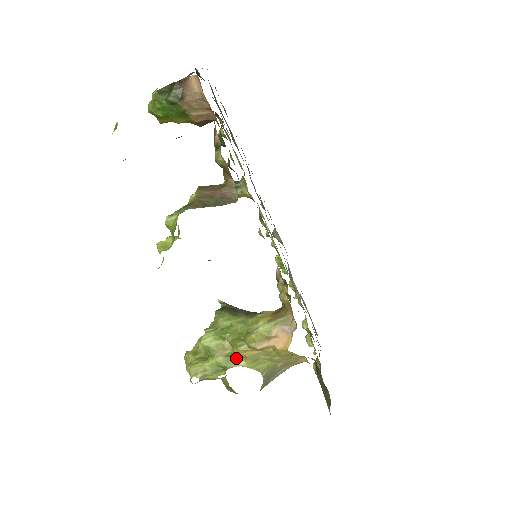
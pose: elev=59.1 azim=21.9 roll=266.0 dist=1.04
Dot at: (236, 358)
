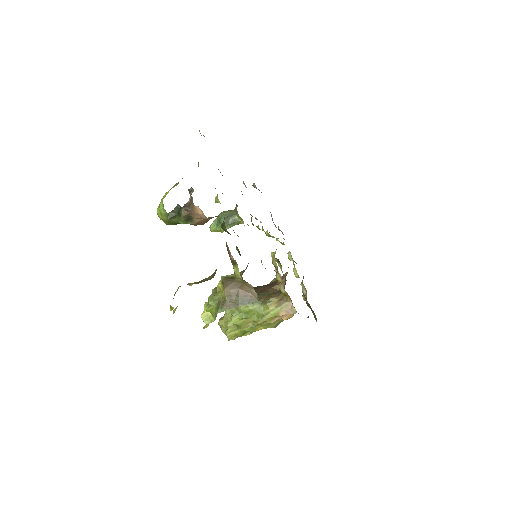
Dot at: (257, 327)
